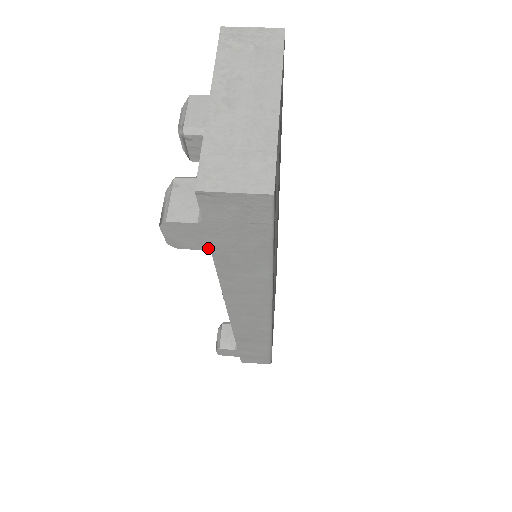
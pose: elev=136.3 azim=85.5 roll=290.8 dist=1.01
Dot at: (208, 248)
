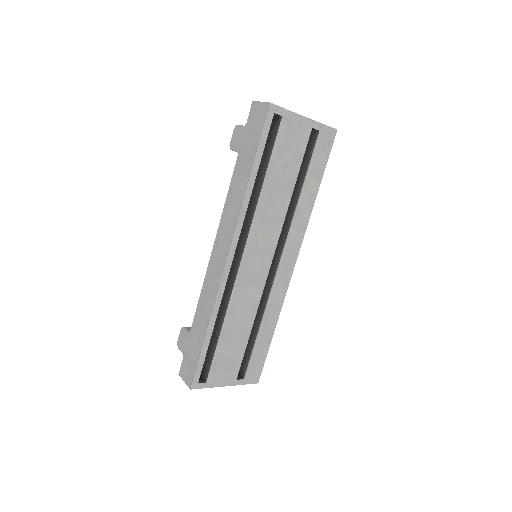
Dot at: (239, 150)
